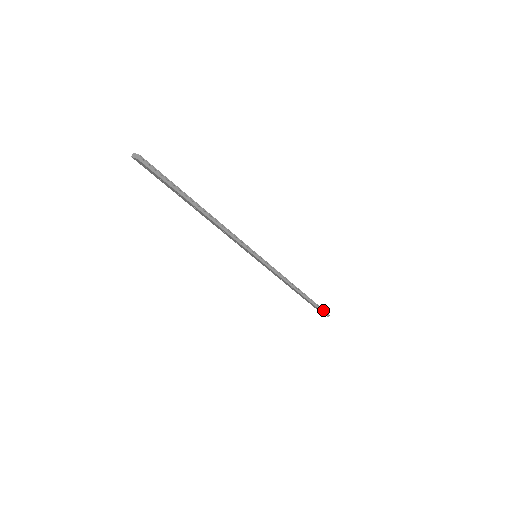
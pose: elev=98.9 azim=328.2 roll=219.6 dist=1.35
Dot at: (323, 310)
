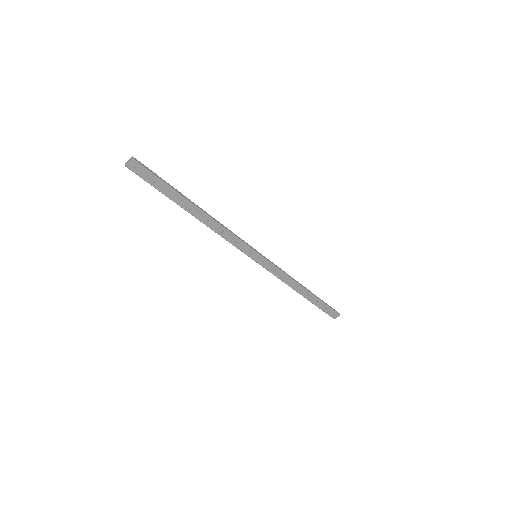
Dot at: (332, 308)
